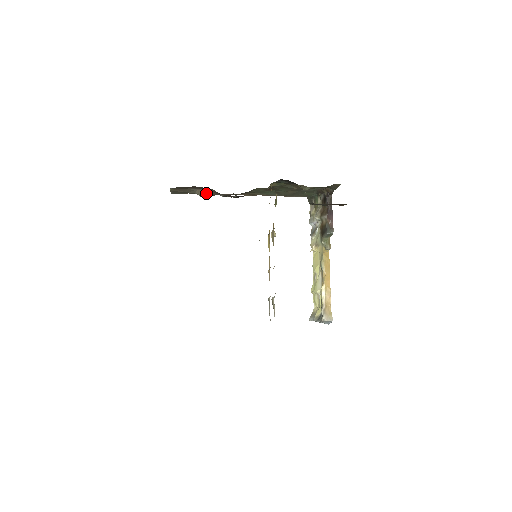
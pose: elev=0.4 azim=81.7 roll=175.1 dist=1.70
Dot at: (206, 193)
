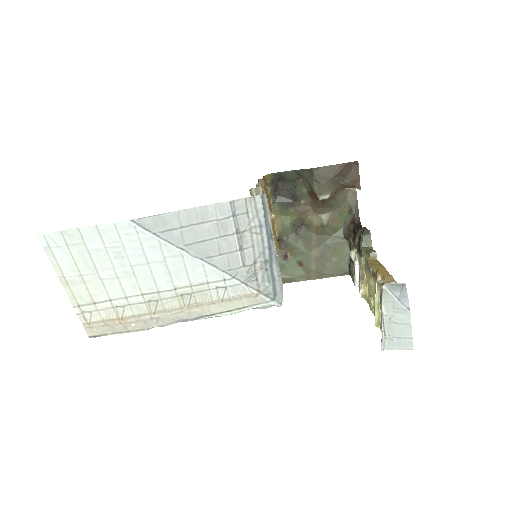
Dot at: occluded
